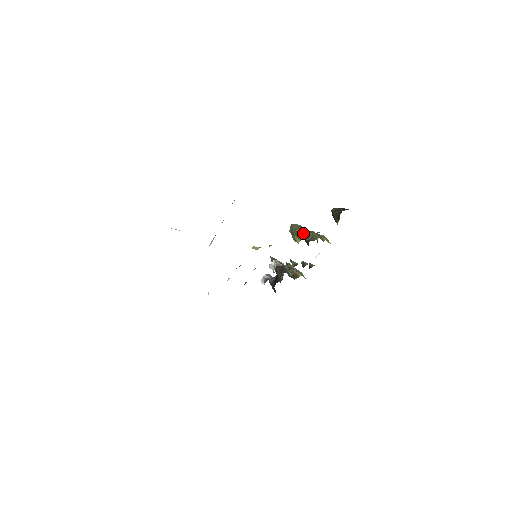
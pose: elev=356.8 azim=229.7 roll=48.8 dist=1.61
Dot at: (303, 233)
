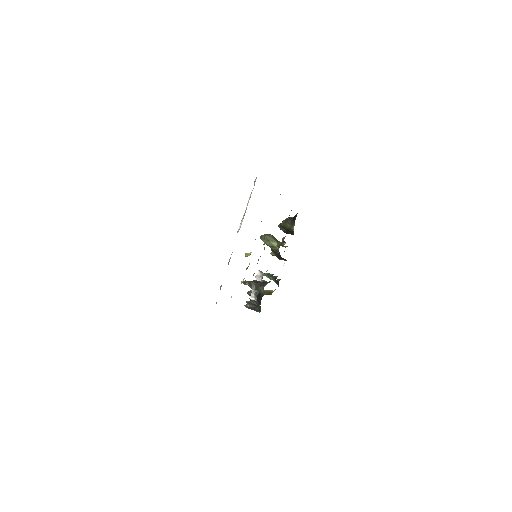
Dot at: (275, 238)
